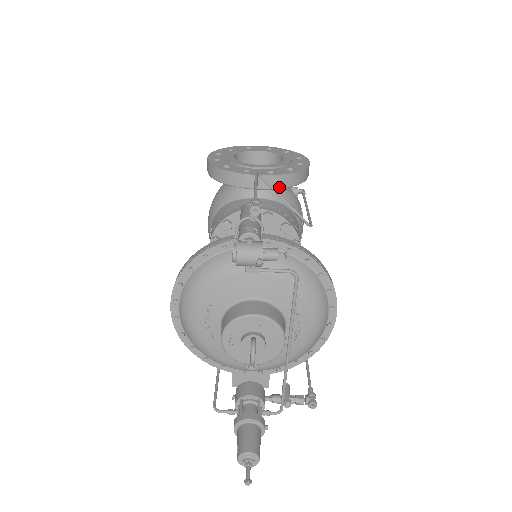
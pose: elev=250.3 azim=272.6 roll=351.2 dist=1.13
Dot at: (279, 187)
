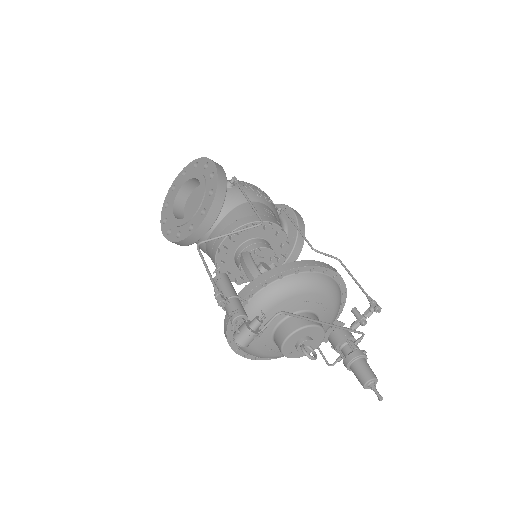
Dot at: (218, 213)
